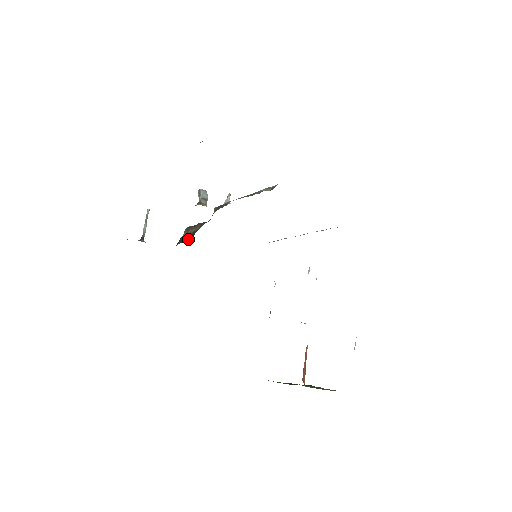
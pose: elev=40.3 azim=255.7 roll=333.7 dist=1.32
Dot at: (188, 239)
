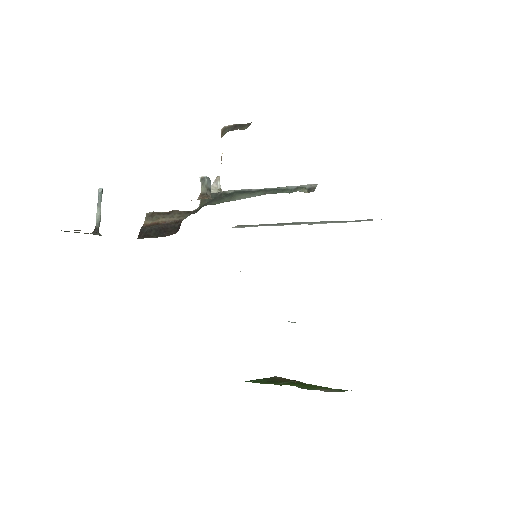
Dot at: (166, 233)
